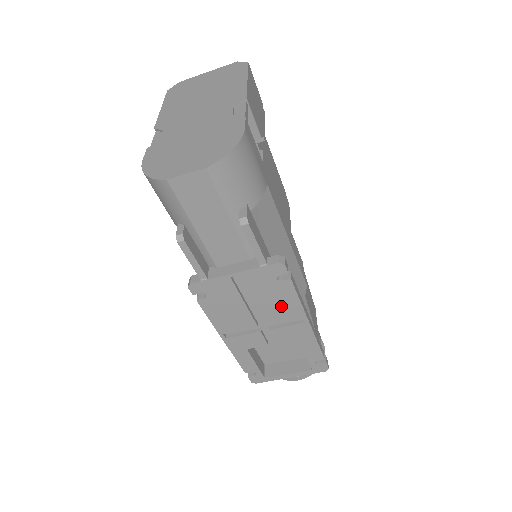
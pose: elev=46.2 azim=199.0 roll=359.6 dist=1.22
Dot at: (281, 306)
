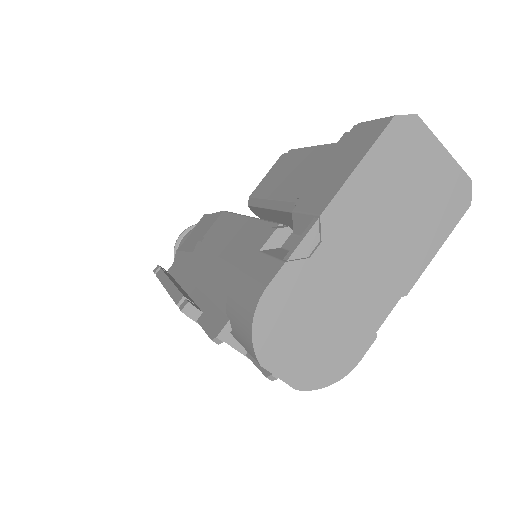
Dot at: occluded
